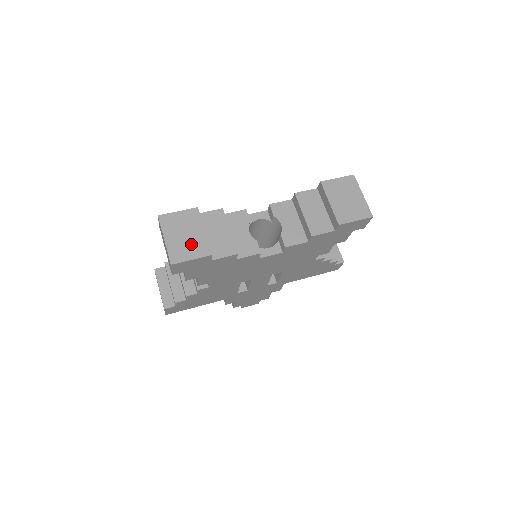
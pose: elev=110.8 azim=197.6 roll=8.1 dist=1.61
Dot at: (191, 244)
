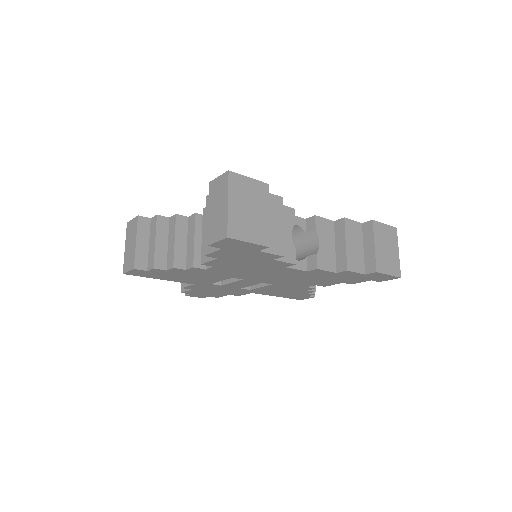
Dot at: (253, 223)
